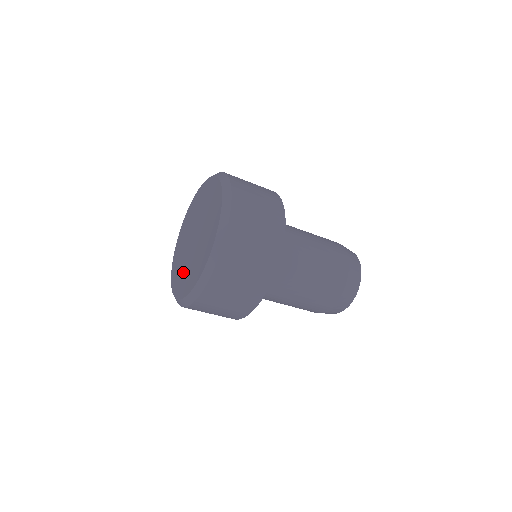
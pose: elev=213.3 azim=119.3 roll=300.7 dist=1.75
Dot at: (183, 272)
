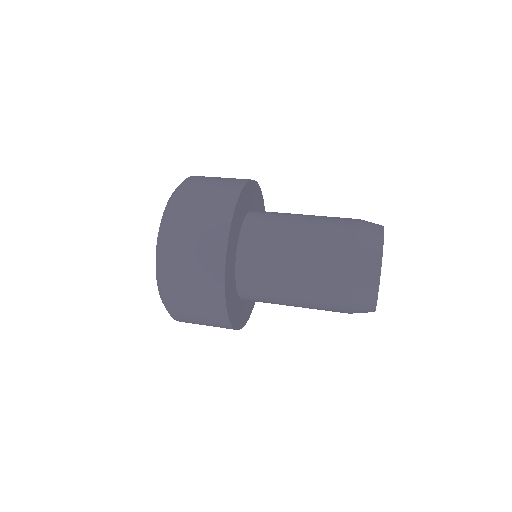
Dot at: occluded
